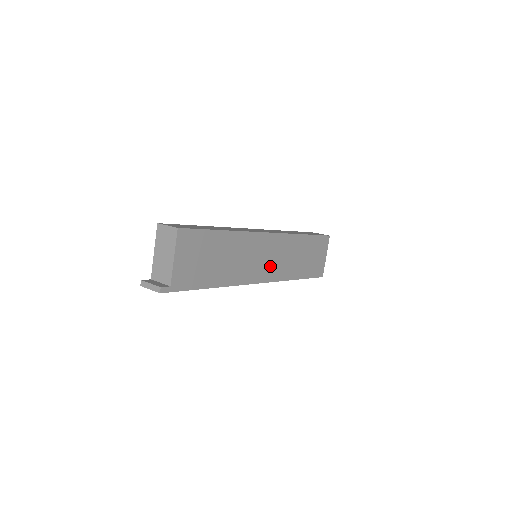
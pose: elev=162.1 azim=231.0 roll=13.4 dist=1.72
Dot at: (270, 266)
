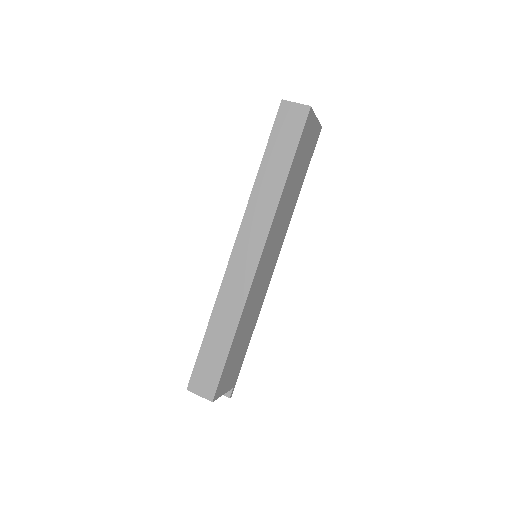
Dot at: (275, 249)
